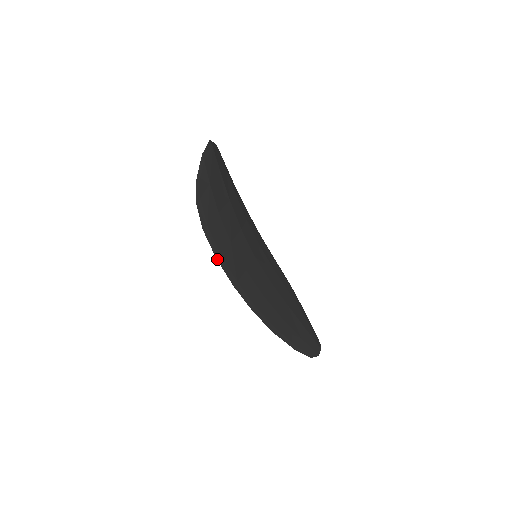
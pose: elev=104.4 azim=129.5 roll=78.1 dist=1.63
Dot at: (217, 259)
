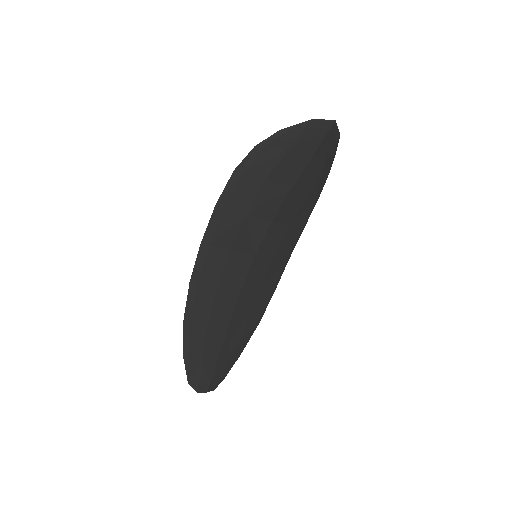
Dot at: (215, 207)
